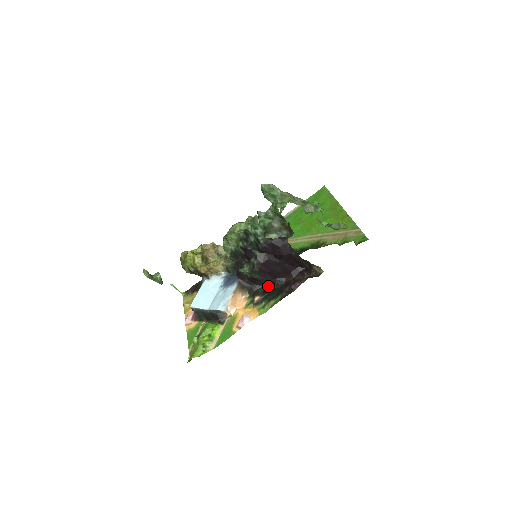
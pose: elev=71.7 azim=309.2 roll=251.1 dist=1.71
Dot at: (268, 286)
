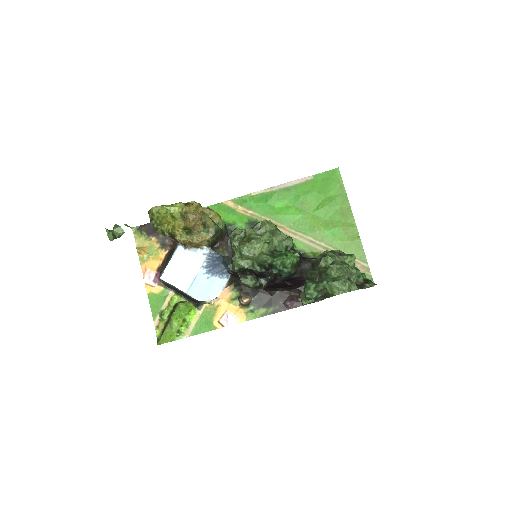
Dot at: occluded
